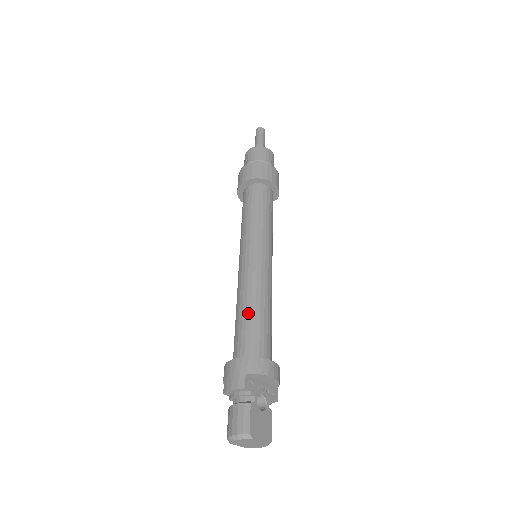
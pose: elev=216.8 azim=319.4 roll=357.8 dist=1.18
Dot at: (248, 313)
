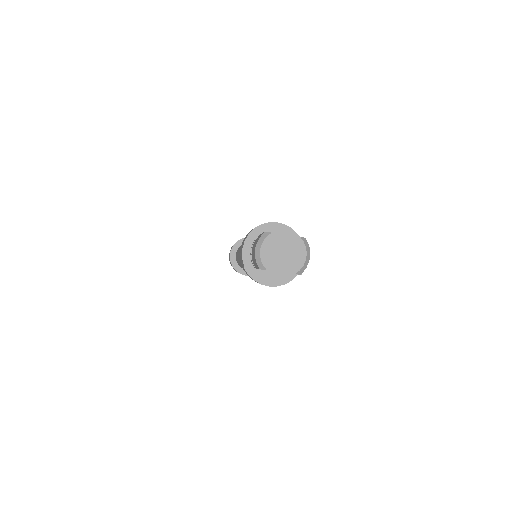
Dot at: occluded
